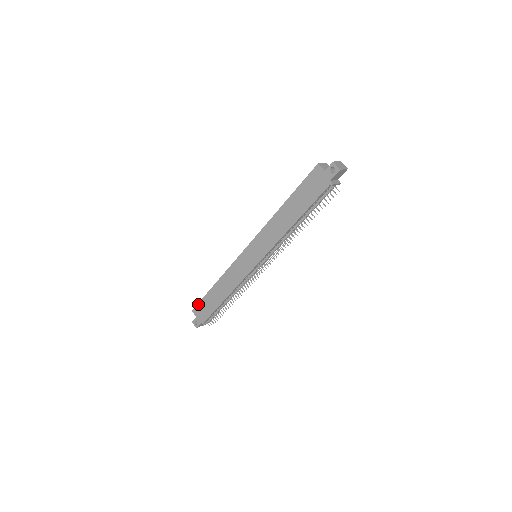
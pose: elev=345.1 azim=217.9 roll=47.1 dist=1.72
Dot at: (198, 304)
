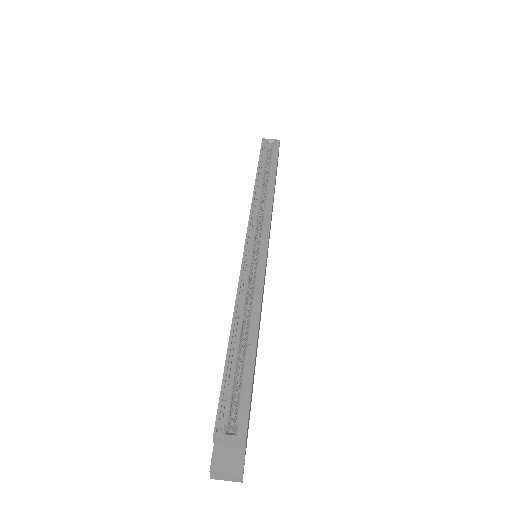
Dot at: (260, 149)
